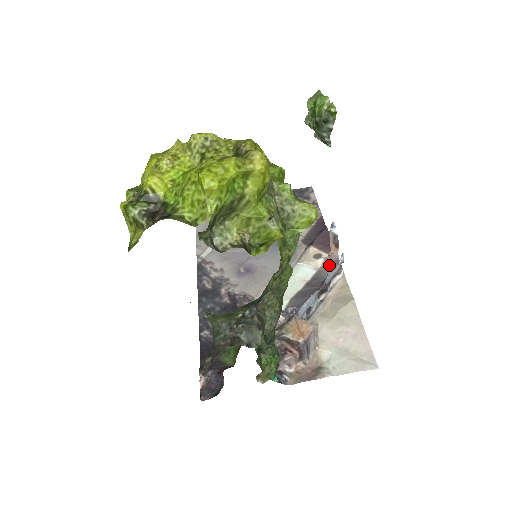
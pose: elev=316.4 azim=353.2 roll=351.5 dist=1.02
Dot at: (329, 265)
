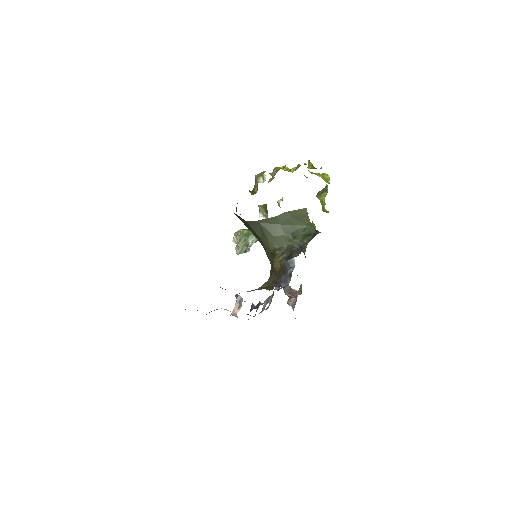
Dot at: occluded
